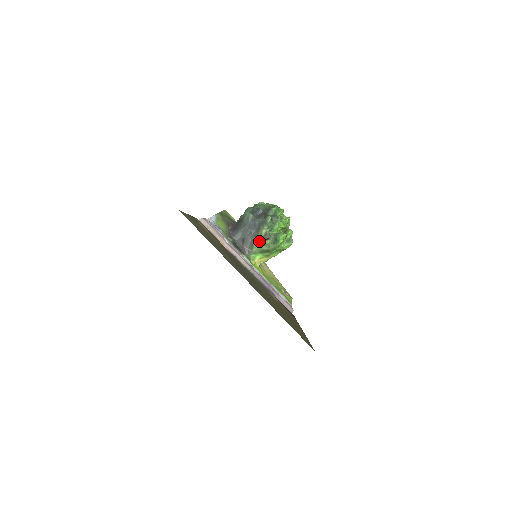
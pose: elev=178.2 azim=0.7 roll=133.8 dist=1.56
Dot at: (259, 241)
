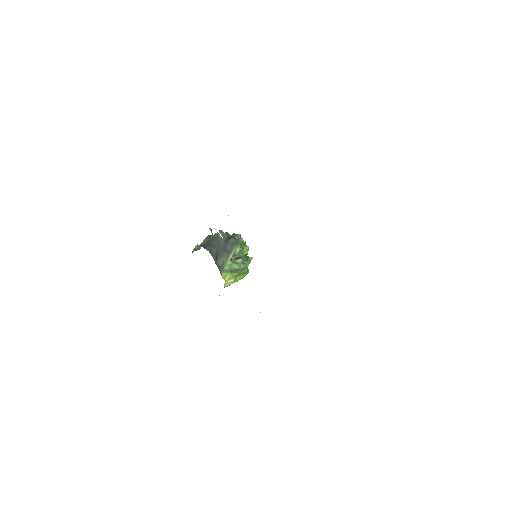
Dot at: (232, 259)
